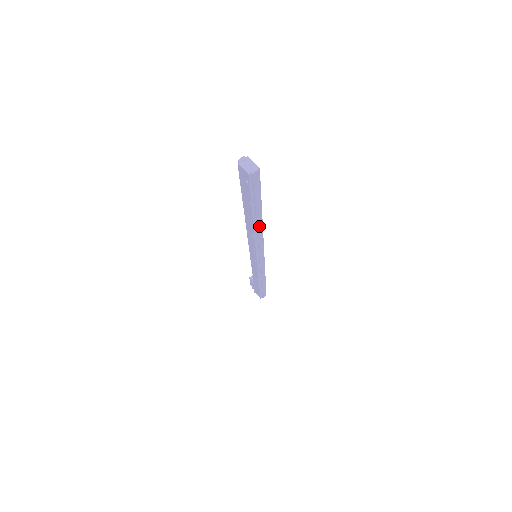
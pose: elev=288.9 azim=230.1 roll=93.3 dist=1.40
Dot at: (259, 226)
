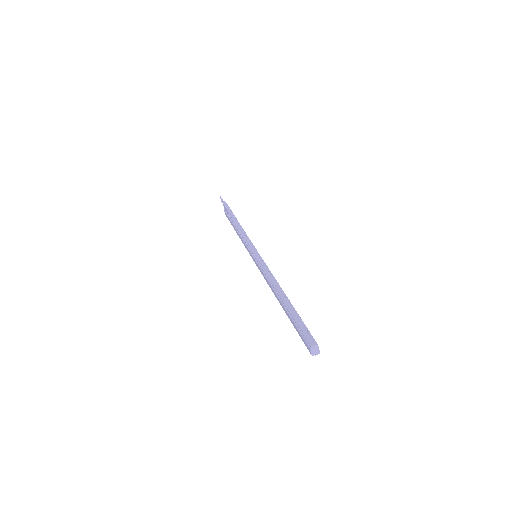
Dot at: occluded
